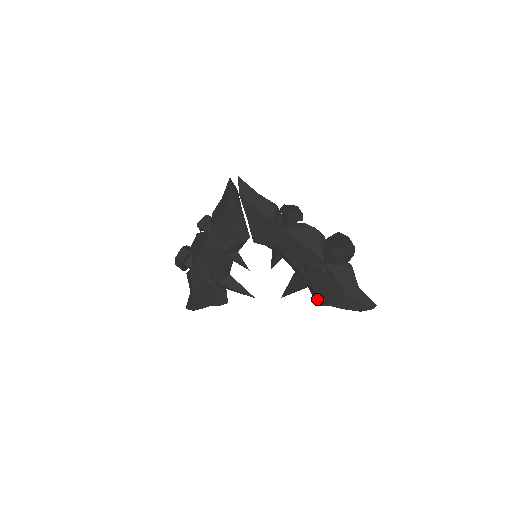
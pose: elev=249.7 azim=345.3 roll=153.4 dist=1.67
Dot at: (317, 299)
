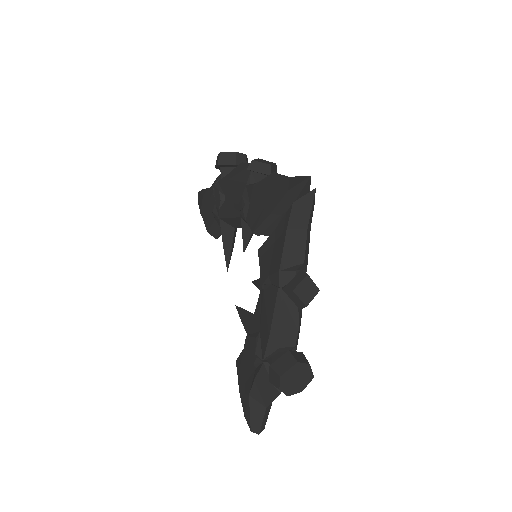
Dot at: (239, 356)
